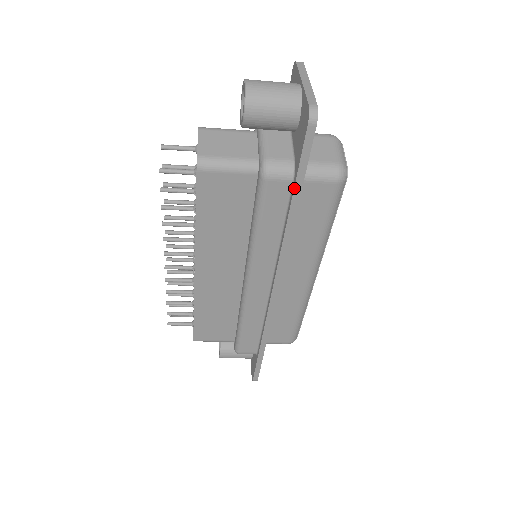
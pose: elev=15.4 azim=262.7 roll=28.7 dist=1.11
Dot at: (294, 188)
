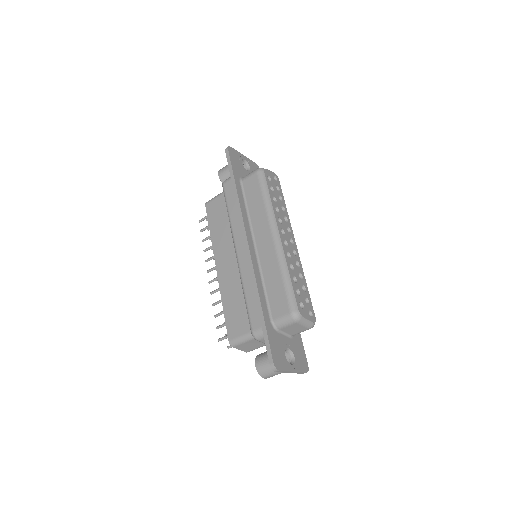
Dot at: (231, 178)
